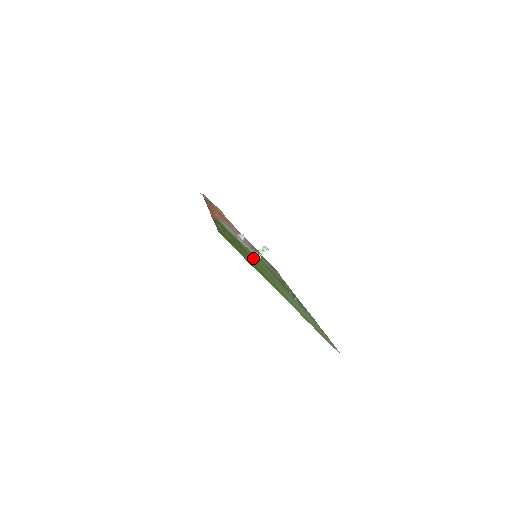
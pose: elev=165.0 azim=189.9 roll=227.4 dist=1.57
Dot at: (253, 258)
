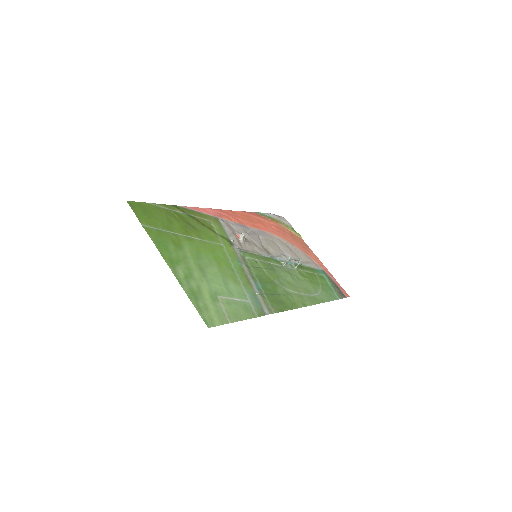
Dot at: (211, 243)
